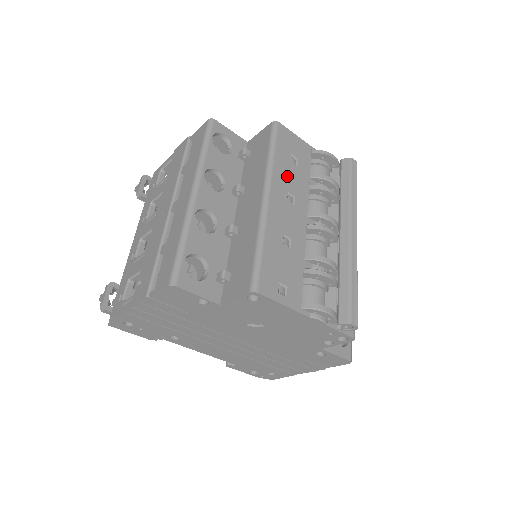
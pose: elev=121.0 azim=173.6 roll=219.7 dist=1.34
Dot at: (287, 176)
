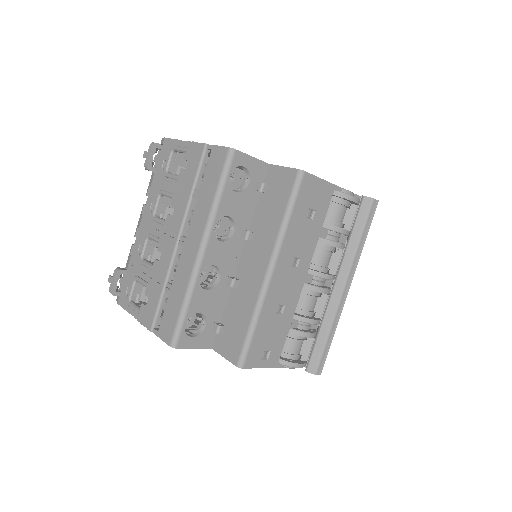
Dot at: (298, 238)
